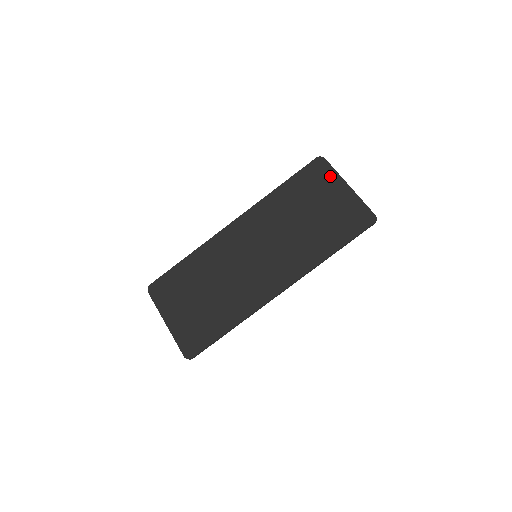
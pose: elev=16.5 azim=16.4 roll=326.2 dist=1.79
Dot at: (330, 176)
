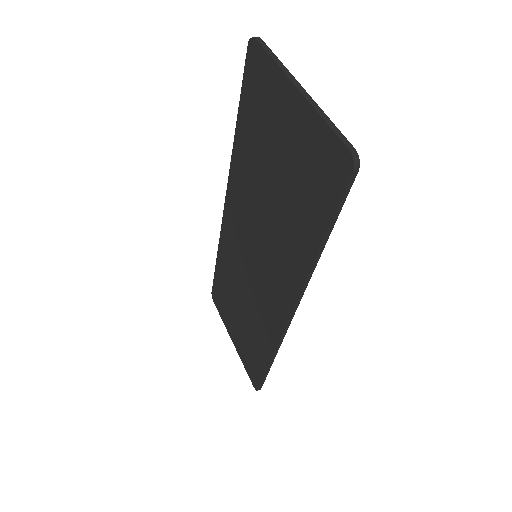
Dot at: (271, 78)
